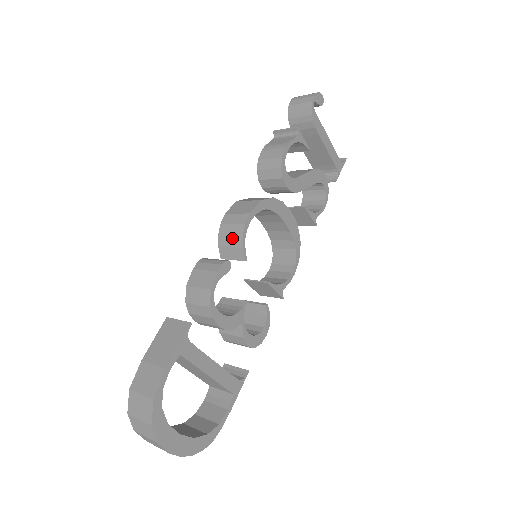
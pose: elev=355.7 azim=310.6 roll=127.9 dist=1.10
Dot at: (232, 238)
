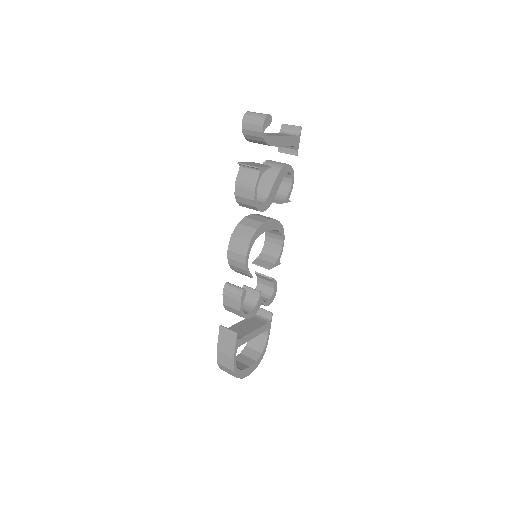
Dot at: (239, 269)
